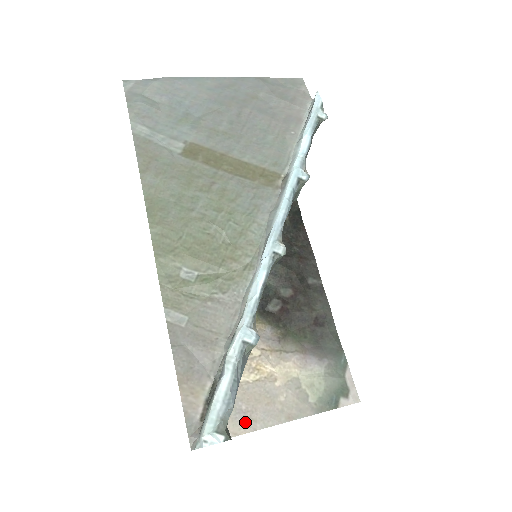
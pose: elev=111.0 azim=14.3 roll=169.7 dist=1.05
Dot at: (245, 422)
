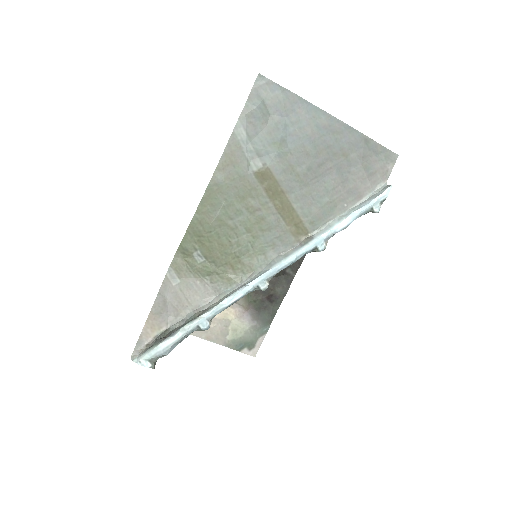
Dot at: occluded
